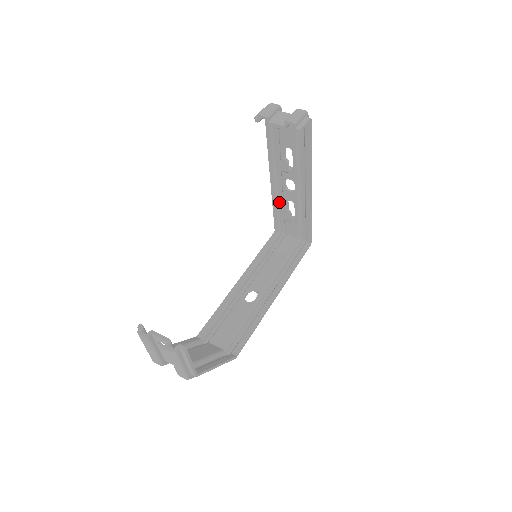
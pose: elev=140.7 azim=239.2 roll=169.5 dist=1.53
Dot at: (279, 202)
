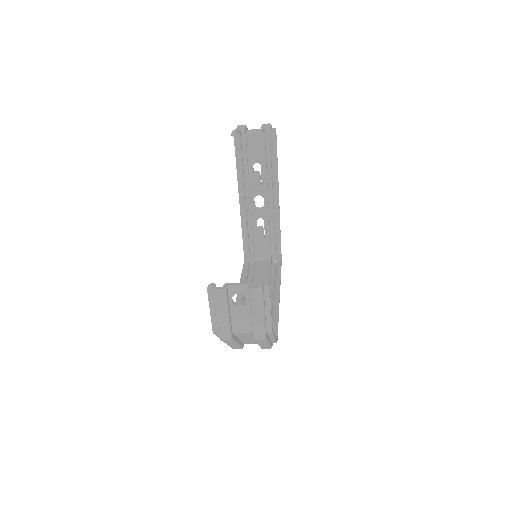
Dot at: (247, 226)
